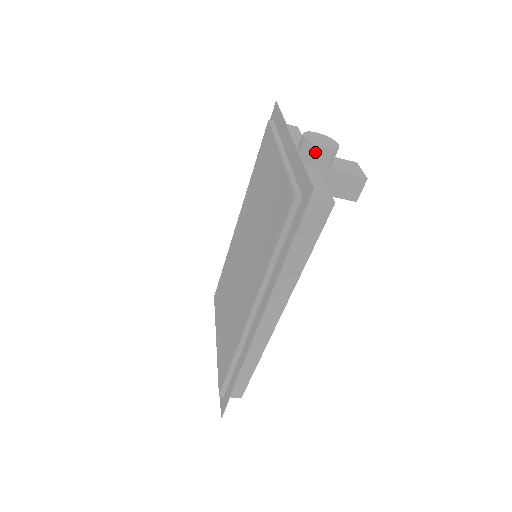
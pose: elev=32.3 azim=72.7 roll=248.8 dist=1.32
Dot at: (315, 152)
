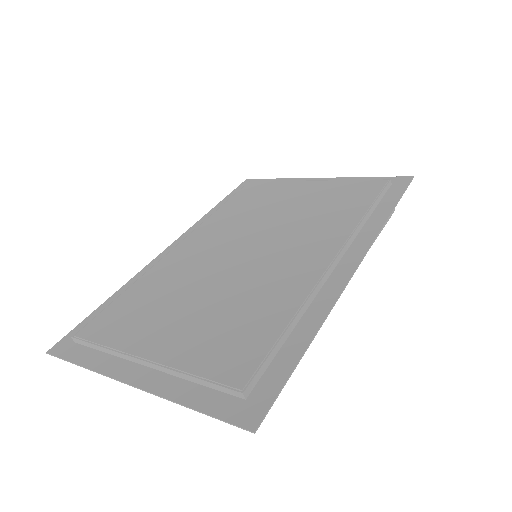
Dot at: occluded
